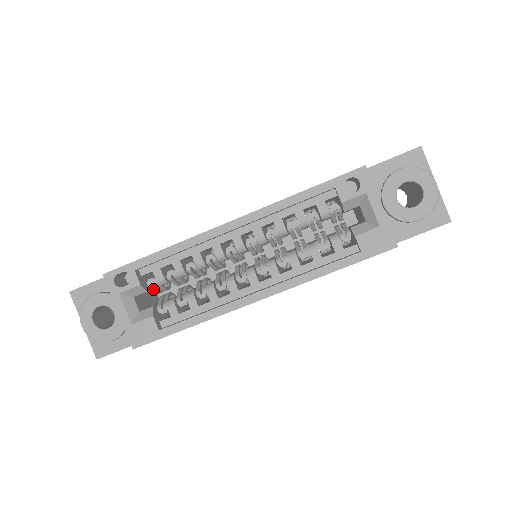
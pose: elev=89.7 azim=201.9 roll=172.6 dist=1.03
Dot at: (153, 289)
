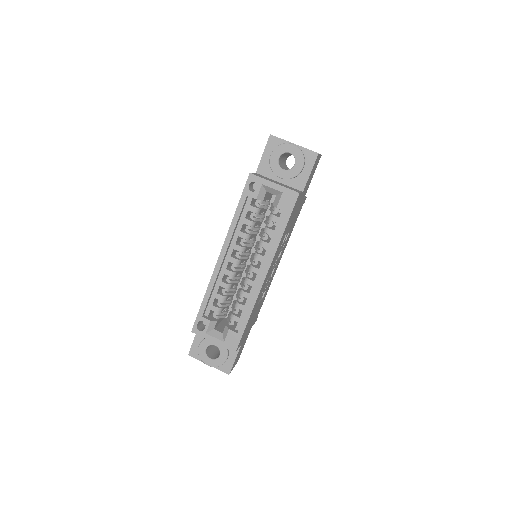
Dot at: (219, 318)
